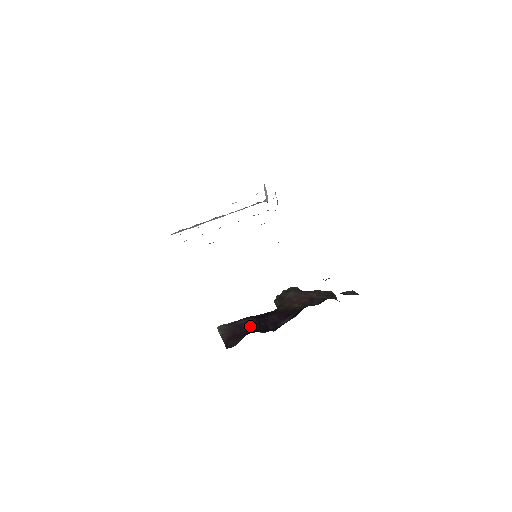
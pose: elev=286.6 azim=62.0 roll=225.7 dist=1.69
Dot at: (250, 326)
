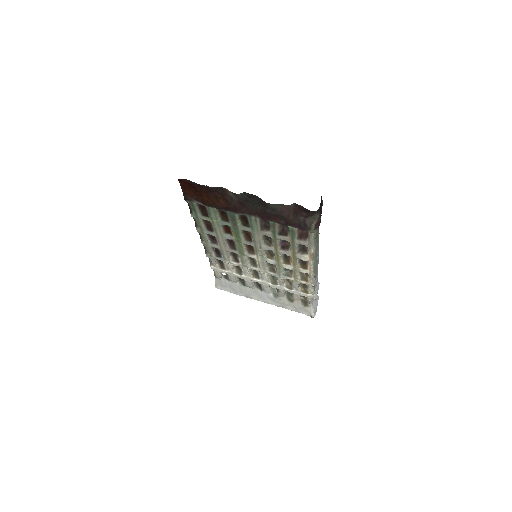
Dot at: occluded
